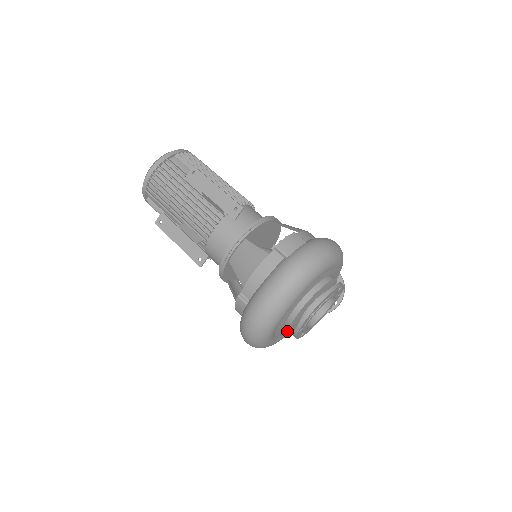
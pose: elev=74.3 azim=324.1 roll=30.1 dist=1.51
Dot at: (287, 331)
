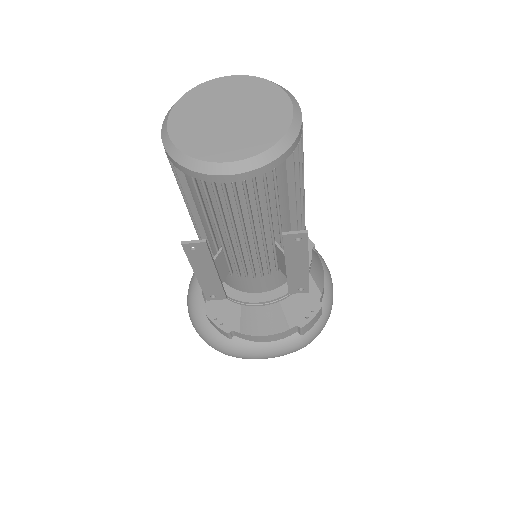
Dot at: occluded
